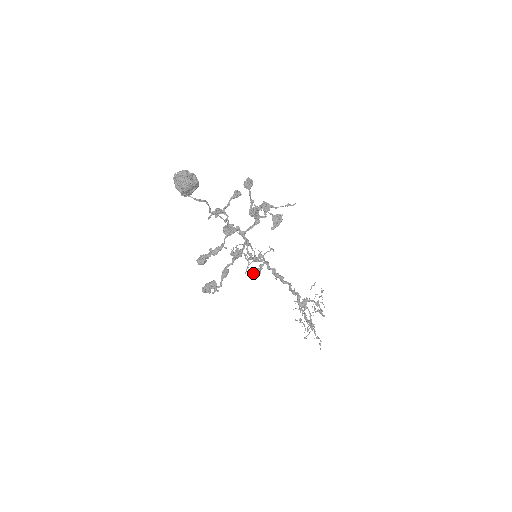
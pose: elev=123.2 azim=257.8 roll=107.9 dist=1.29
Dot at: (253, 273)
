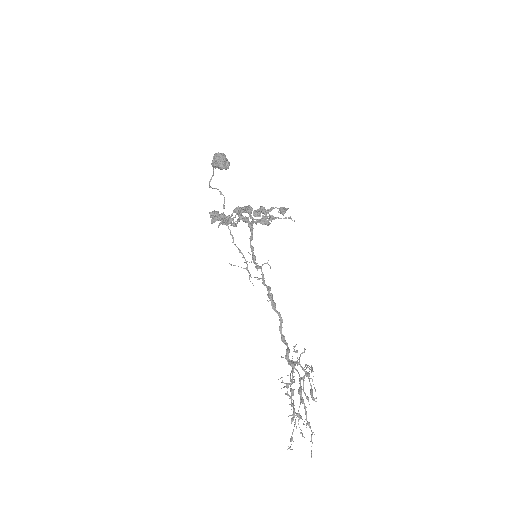
Dot at: (261, 220)
